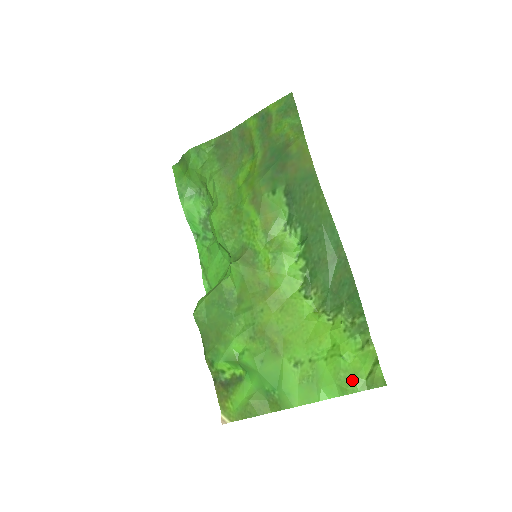
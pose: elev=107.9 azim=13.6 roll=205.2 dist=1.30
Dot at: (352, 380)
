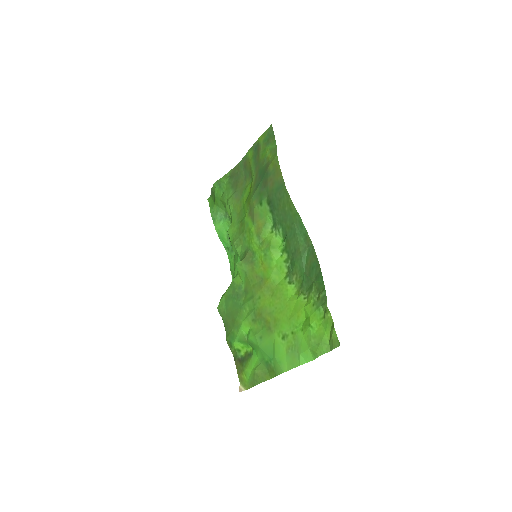
Dot at: (319, 344)
